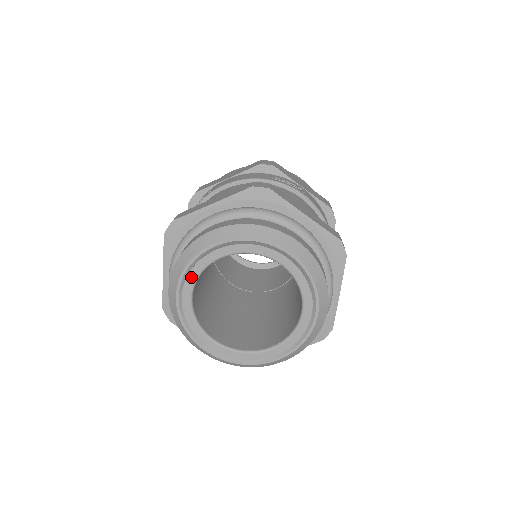
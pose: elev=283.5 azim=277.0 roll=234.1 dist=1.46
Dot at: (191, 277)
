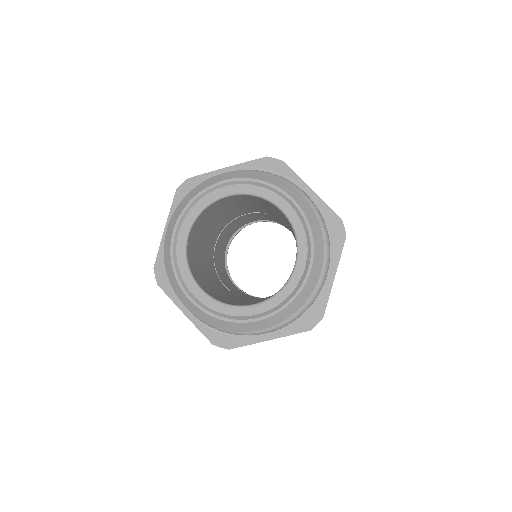
Dot at: (184, 273)
